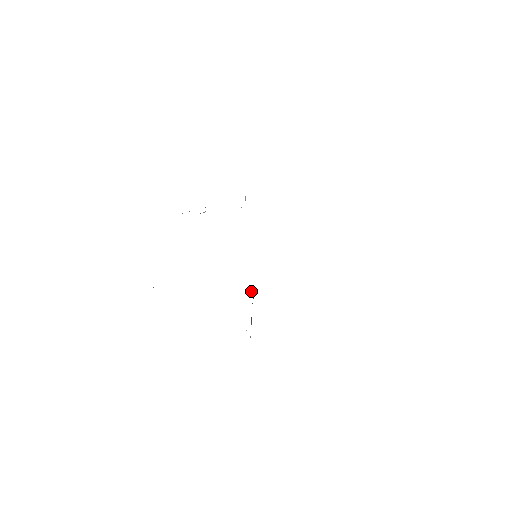
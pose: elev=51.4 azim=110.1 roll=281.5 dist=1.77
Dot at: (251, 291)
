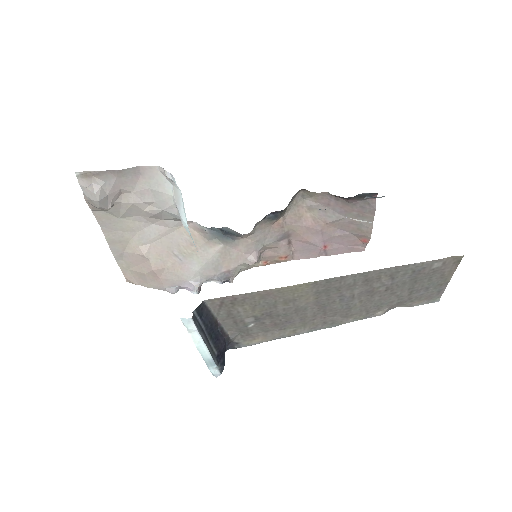
Dot at: occluded
